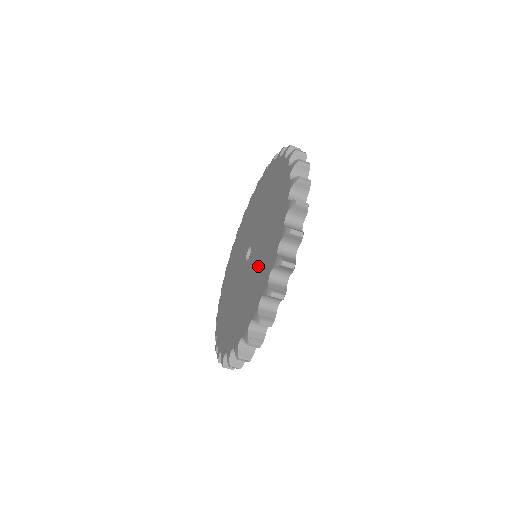
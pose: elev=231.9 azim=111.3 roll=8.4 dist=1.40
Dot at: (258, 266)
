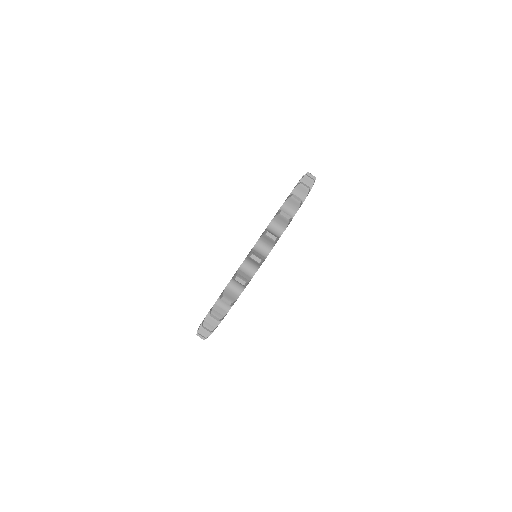
Dot at: occluded
